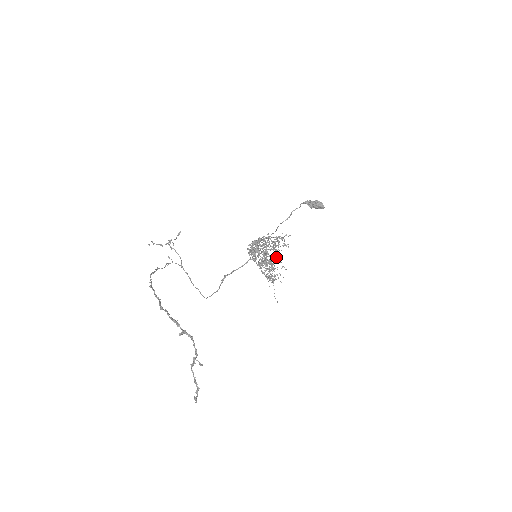
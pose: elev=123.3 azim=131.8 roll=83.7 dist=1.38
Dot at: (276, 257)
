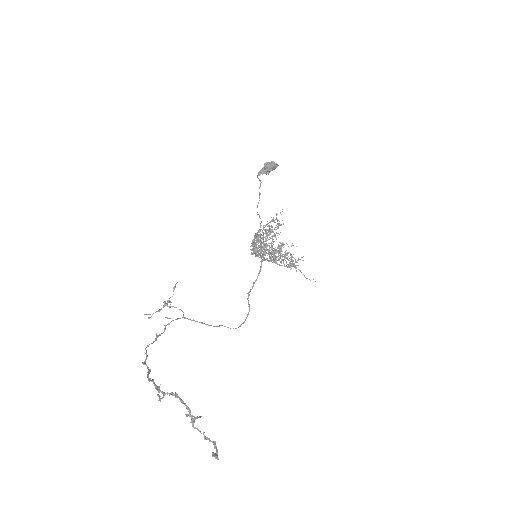
Dot at: occluded
